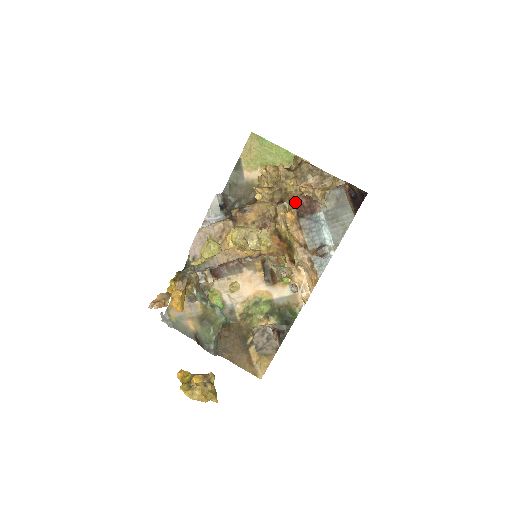
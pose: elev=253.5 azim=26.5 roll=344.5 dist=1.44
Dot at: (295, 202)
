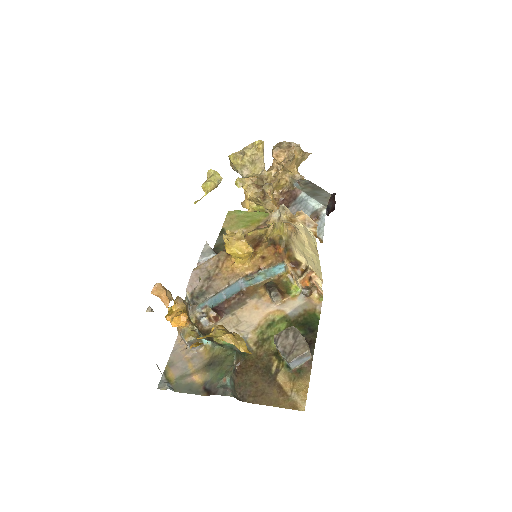
Dot at: (278, 200)
